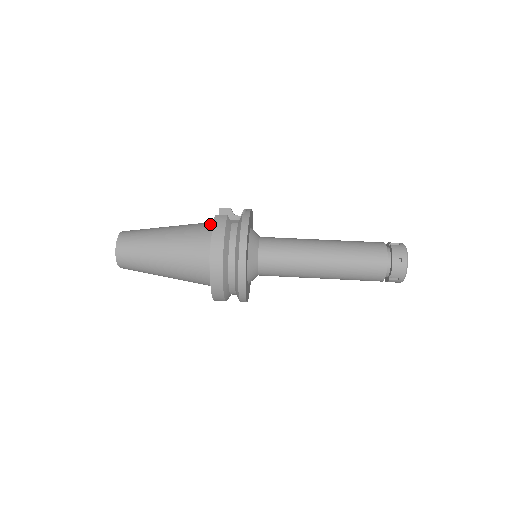
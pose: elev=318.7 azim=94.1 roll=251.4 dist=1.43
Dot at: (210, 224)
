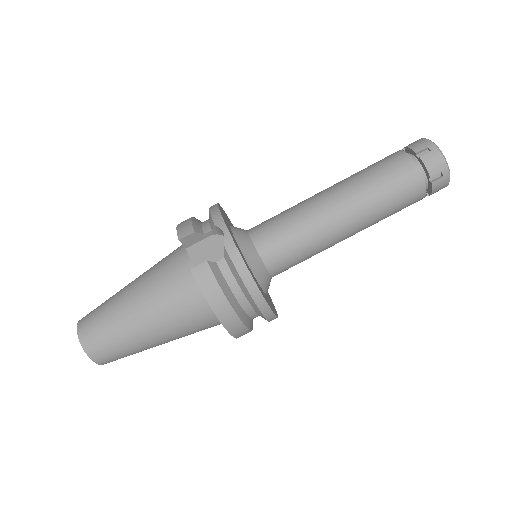
Dot at: (184, 270)
